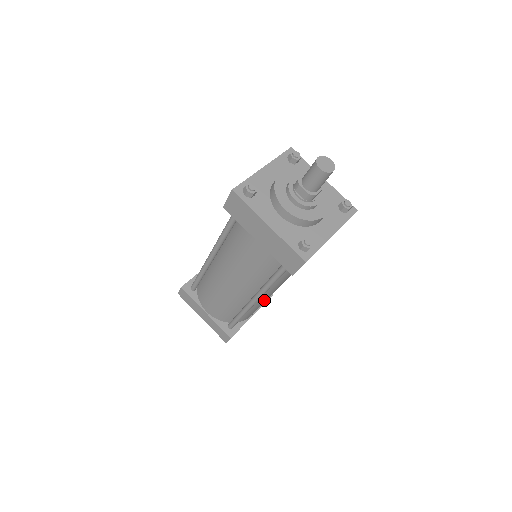
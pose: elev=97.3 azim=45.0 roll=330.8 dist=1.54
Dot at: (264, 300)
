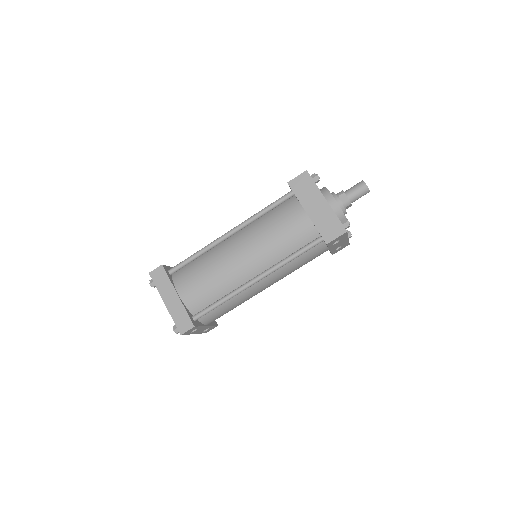
Dot at: (245, 297)
